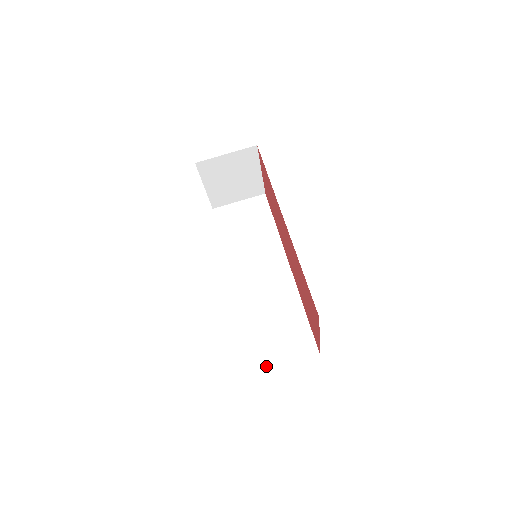
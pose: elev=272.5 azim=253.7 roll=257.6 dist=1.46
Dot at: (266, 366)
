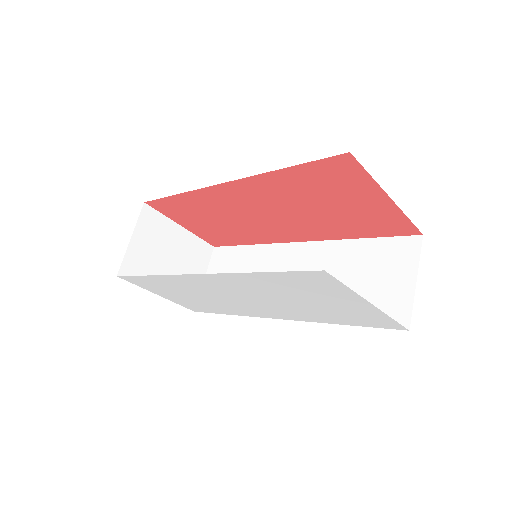
Dot at: (406, 312)
